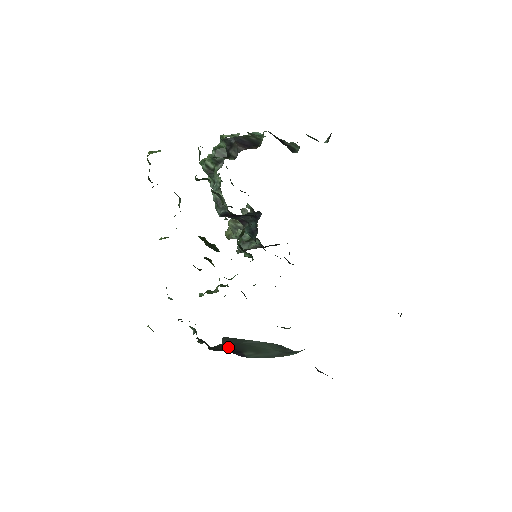
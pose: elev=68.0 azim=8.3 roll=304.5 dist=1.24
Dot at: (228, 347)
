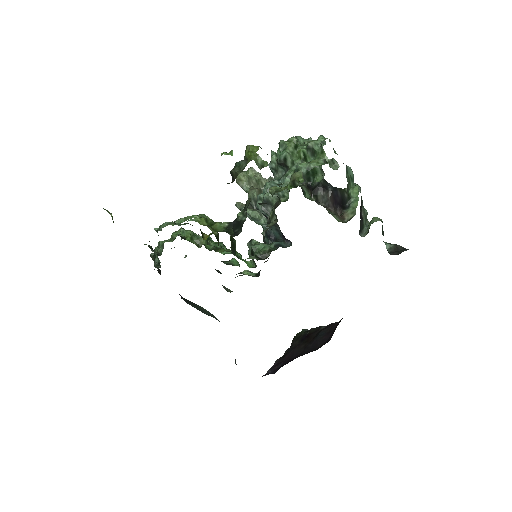
Dot at: occluded
